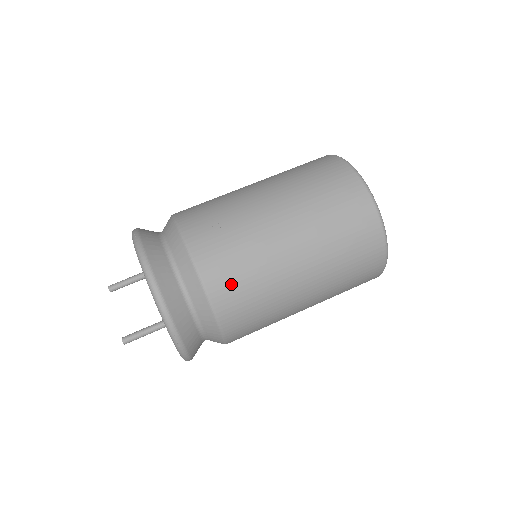
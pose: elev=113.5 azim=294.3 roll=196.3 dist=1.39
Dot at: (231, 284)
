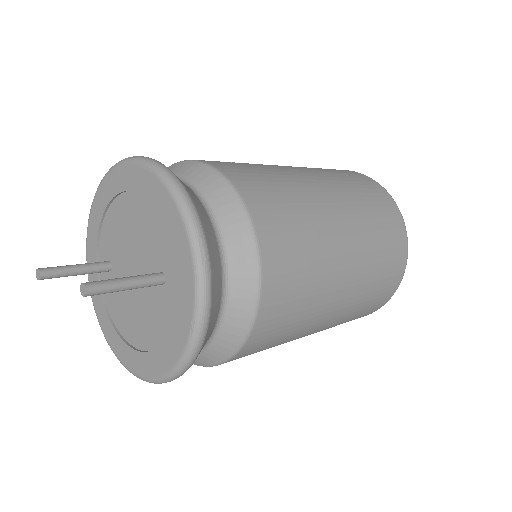
Dot at: (267, 197)
